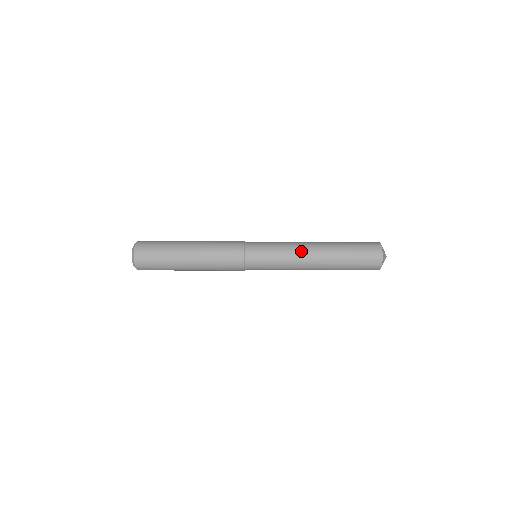
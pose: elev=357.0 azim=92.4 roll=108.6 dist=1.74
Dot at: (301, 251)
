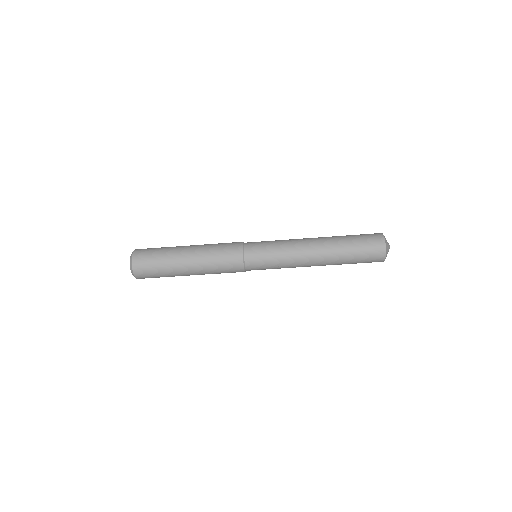
Dot at: (301, 242)
